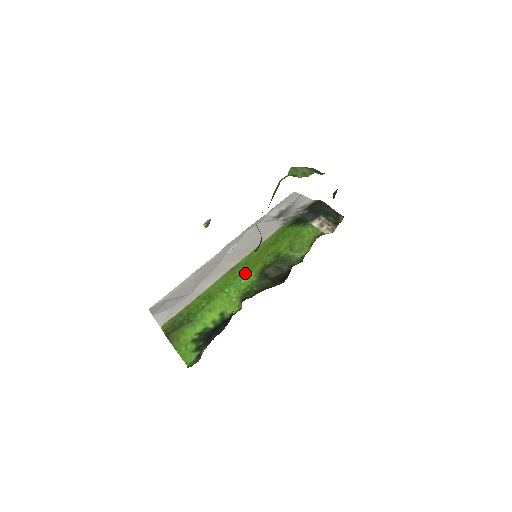
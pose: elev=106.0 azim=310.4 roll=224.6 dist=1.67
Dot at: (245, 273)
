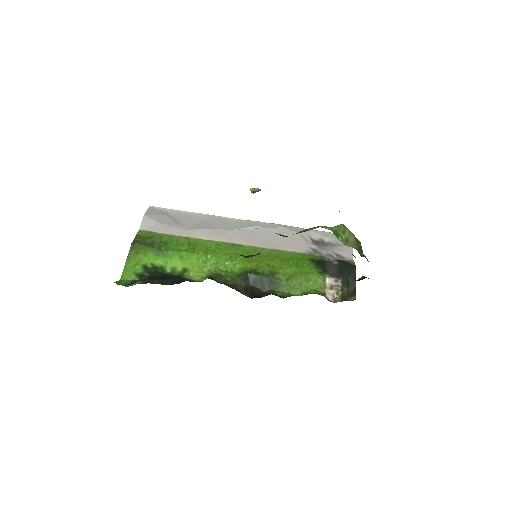
Dot at: (236, 259)
